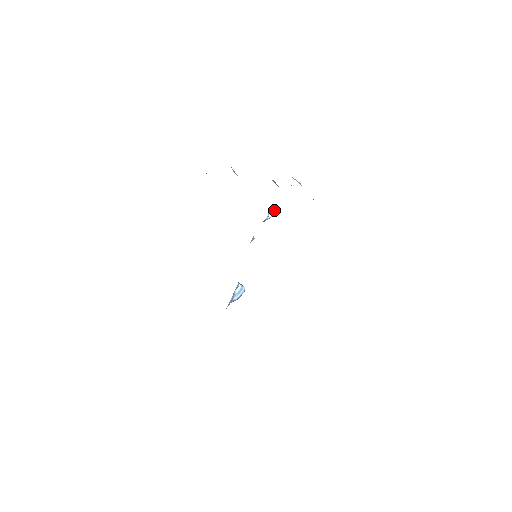
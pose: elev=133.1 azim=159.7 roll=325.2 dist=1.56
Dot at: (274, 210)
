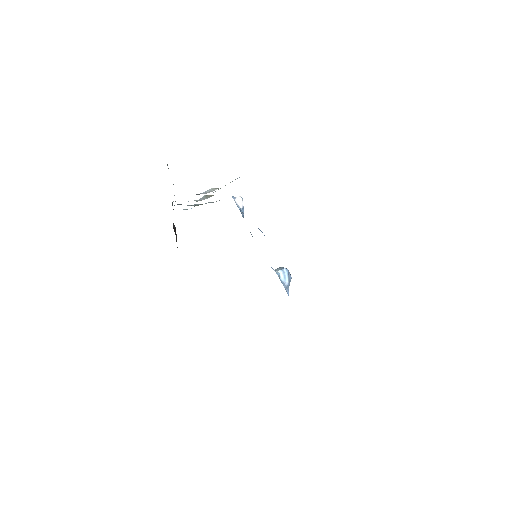
Dot at: (239, 198)
